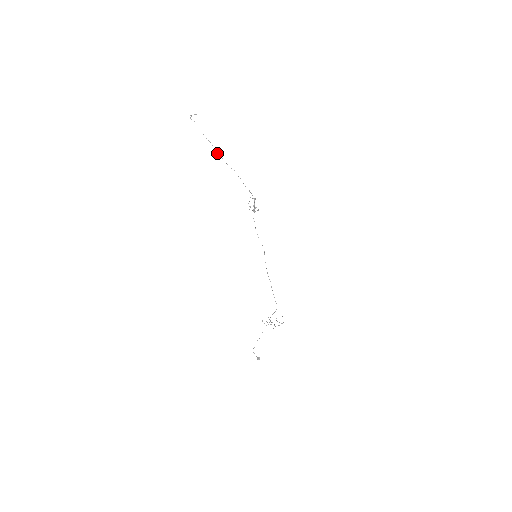
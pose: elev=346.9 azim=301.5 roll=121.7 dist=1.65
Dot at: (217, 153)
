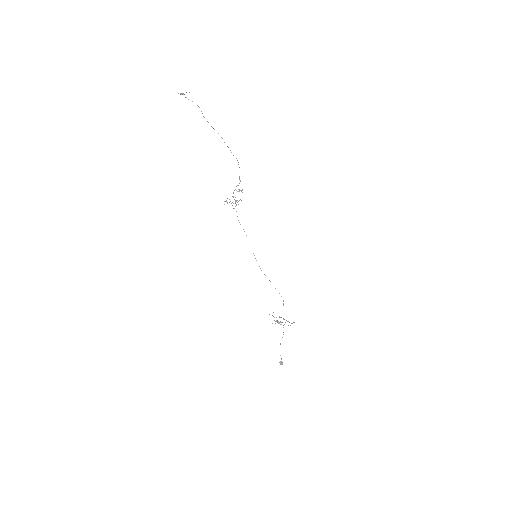
Dot at: (224, 142)
